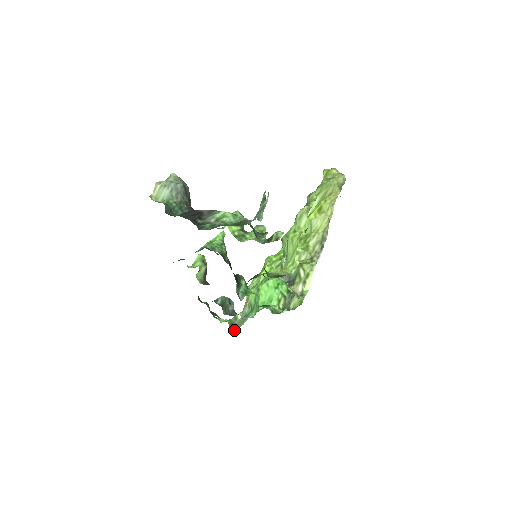
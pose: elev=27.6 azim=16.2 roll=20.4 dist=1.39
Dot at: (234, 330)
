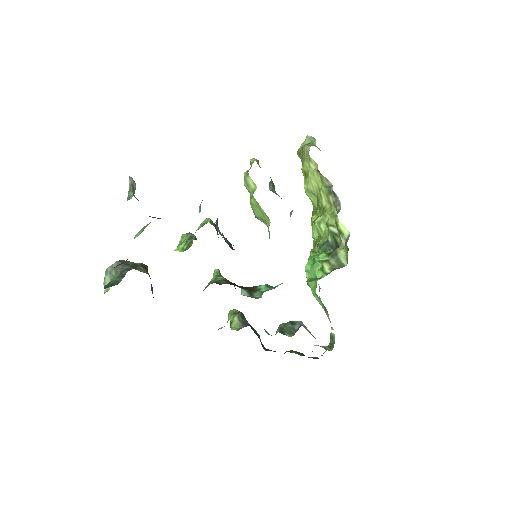
Dot at: occluded
